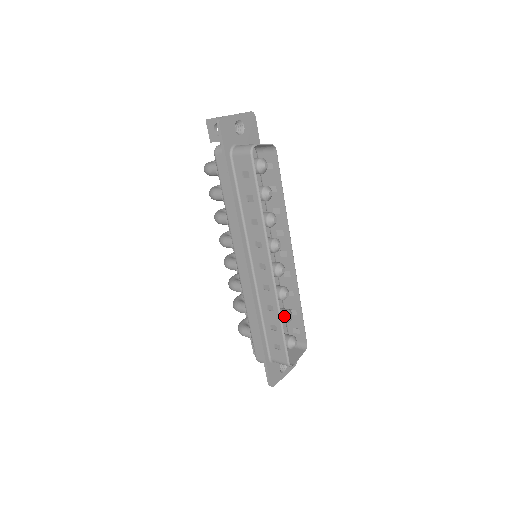
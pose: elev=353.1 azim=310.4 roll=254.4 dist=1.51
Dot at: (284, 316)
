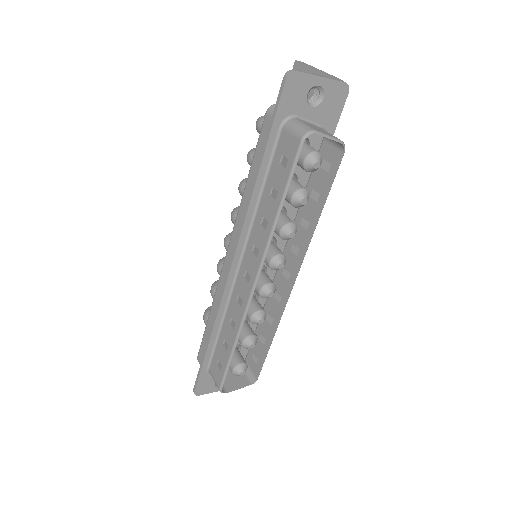
Dot at: (245, 340)
